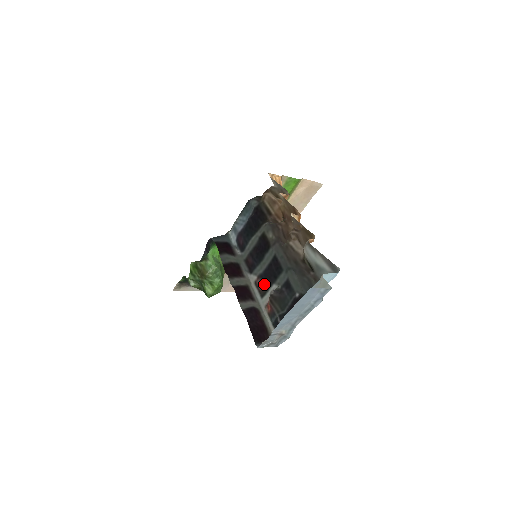
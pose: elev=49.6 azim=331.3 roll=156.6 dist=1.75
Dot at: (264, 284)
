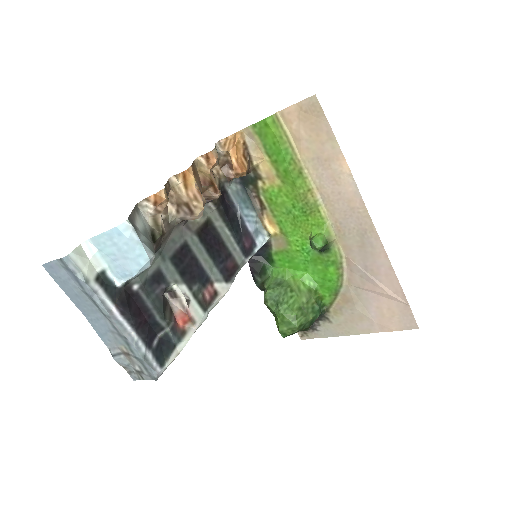
Dot at: (201, 290)
